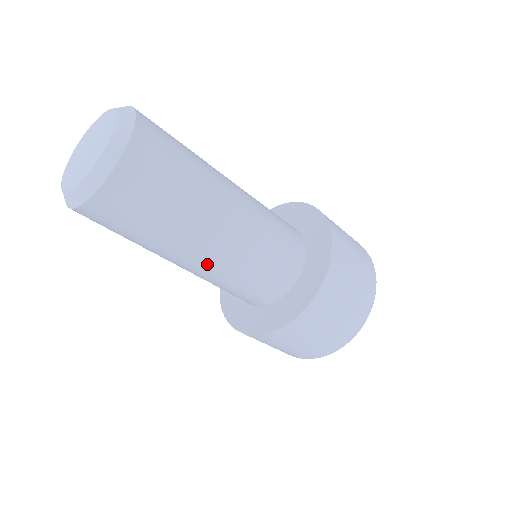
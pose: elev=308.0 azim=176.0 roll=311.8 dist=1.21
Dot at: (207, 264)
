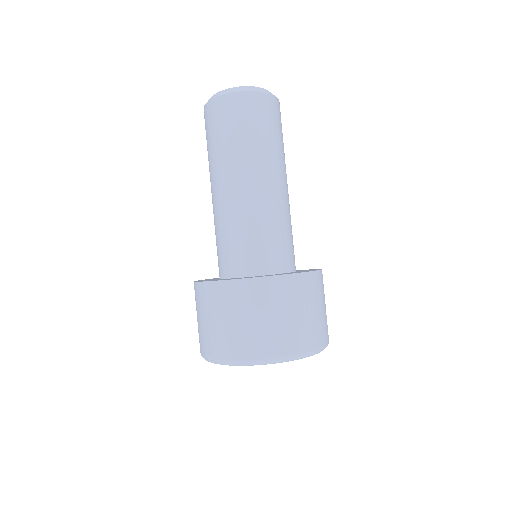
Dot at: (223, 198)
